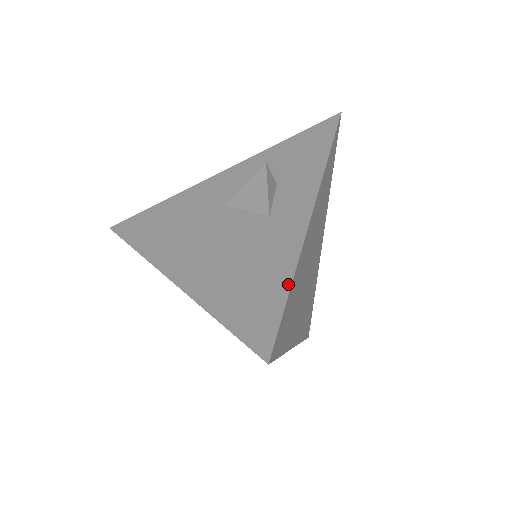
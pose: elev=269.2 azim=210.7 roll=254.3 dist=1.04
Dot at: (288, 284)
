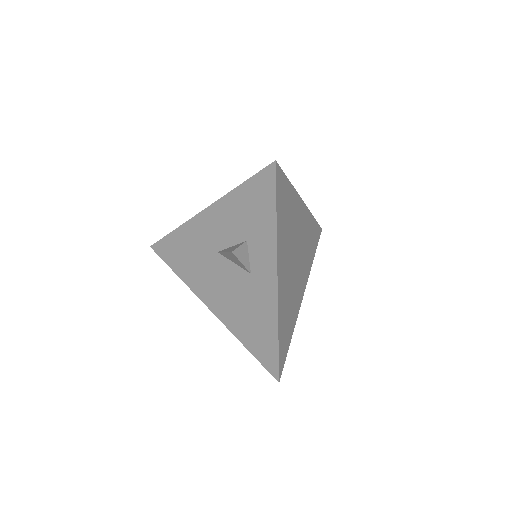
Dot at: (276, 336)
